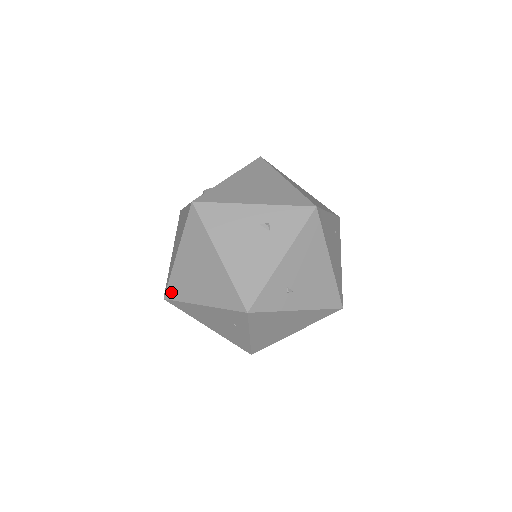
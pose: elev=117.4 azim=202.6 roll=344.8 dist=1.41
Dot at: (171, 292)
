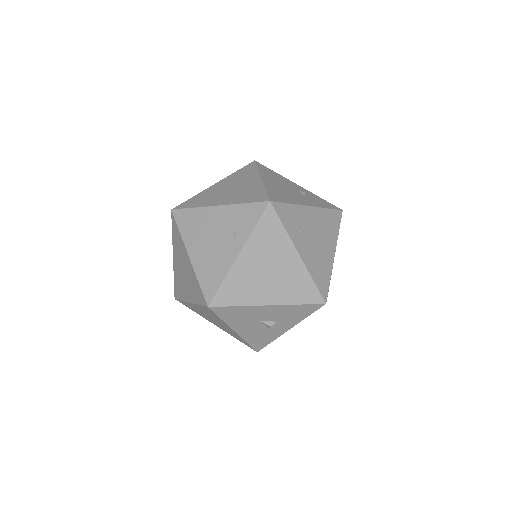
Dot at: (186, 204)
